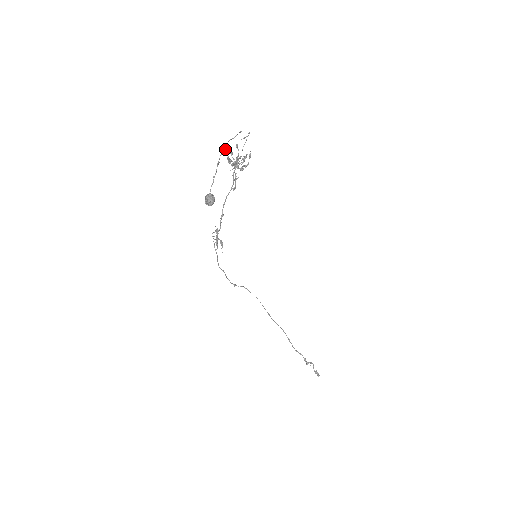
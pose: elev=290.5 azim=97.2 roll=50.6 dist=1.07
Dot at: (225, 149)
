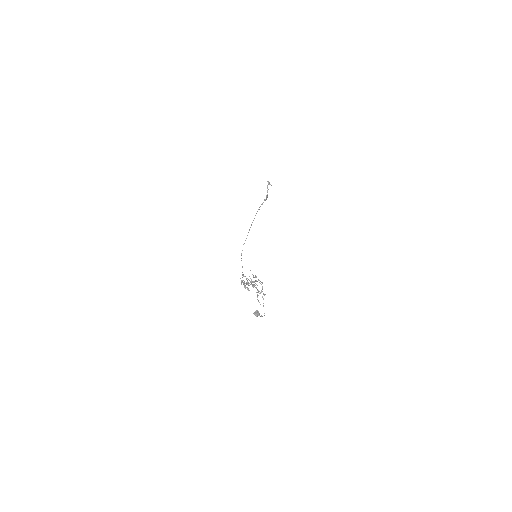
Dot at: occluded
